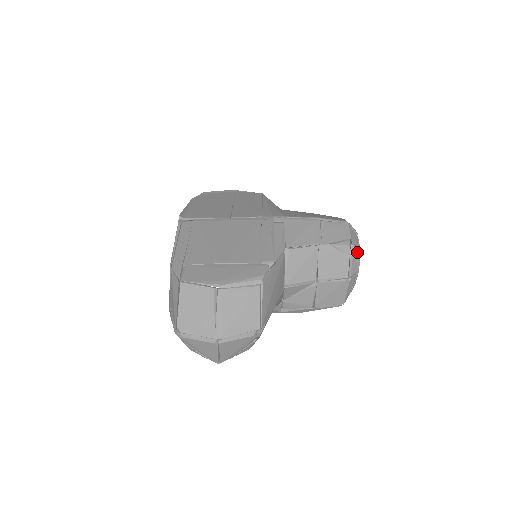
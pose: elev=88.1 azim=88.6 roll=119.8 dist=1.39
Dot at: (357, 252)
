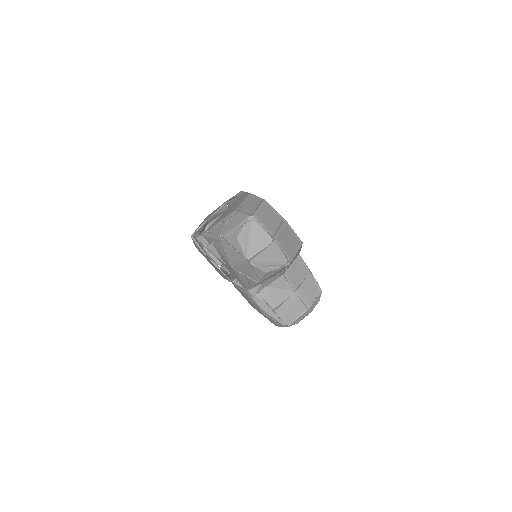
Dot at: (319, 299)
